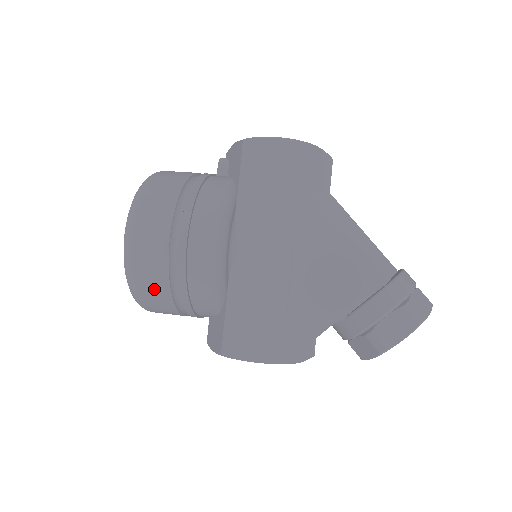
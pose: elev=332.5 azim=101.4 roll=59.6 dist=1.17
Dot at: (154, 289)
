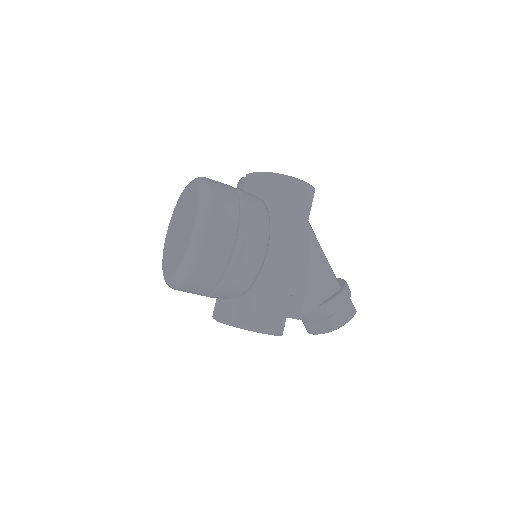
Dot at: (208, 275)
